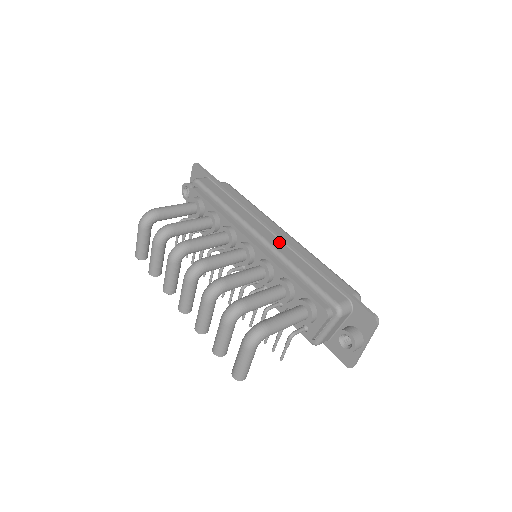
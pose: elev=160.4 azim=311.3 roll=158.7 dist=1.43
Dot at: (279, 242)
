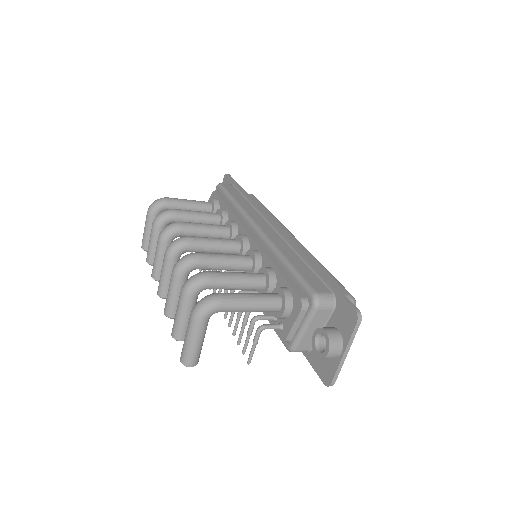
Dot at: (277, 236)
